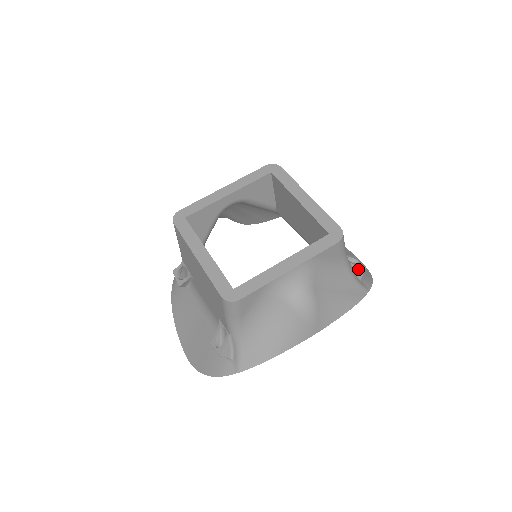
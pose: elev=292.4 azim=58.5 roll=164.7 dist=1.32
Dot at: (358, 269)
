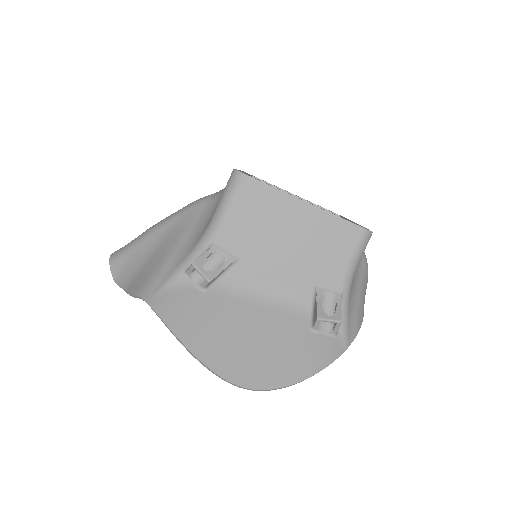
Dot at: occluded
